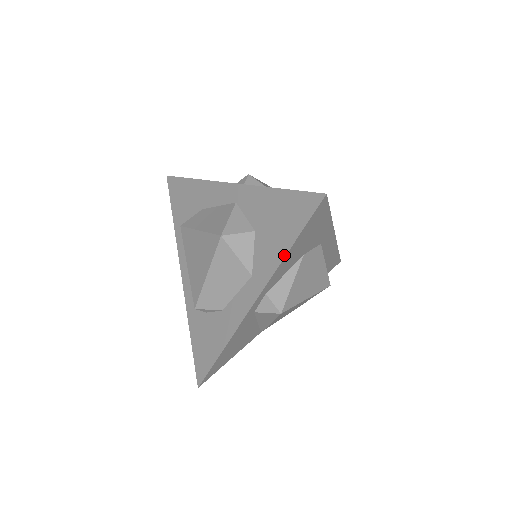
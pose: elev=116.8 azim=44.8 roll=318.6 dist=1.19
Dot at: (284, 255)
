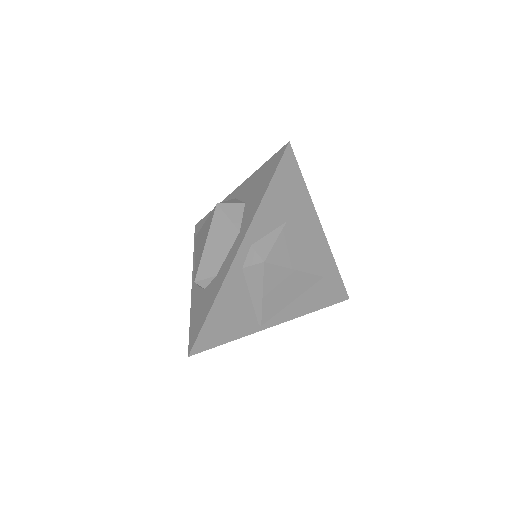
Dot at: (262, 198)
